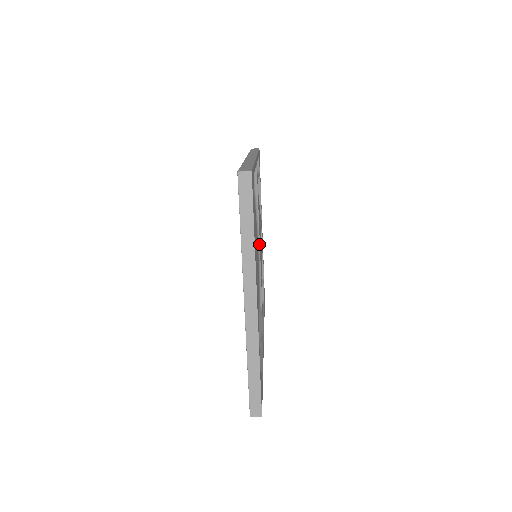
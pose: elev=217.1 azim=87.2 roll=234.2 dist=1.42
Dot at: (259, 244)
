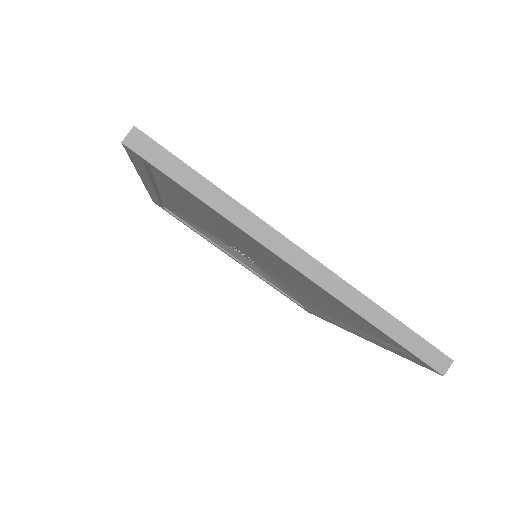
Dot at: occluded
